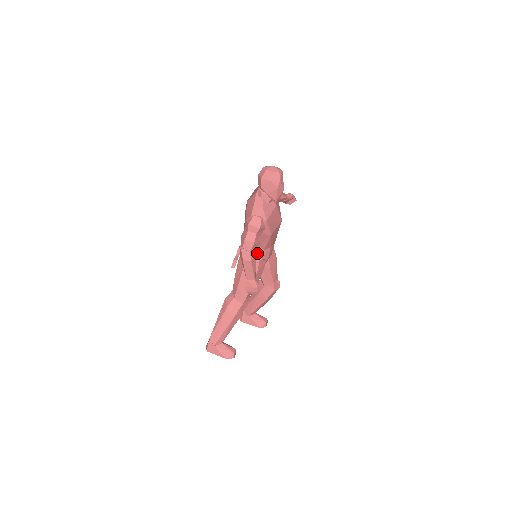
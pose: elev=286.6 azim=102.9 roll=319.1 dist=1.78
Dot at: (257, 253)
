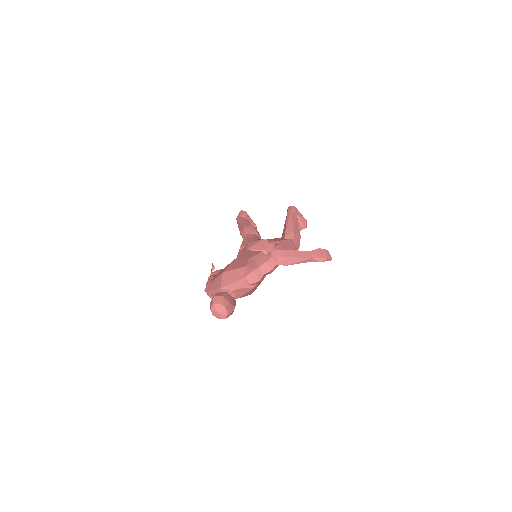
Dot at: occluded
